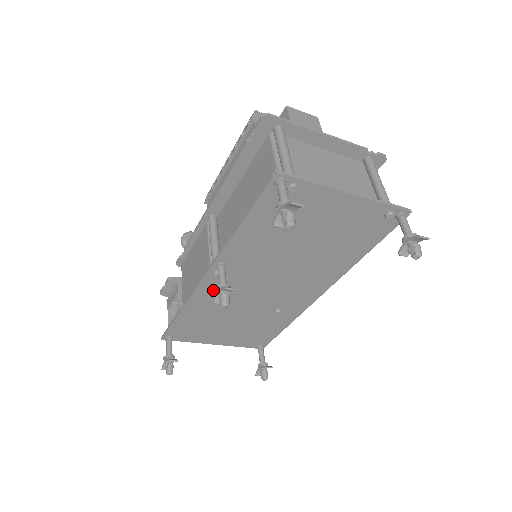
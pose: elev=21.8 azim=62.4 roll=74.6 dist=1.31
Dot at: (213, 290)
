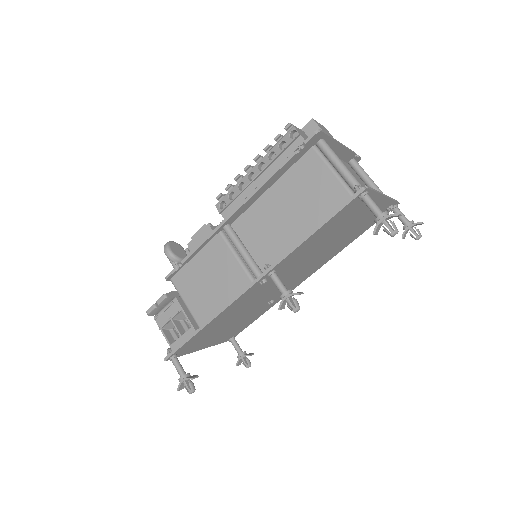
Dot at: (245, 298)
